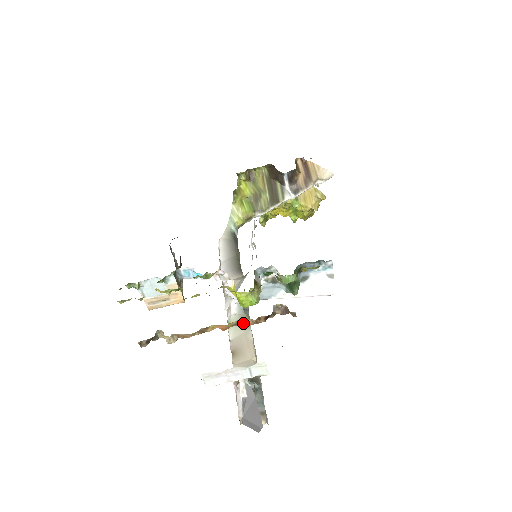
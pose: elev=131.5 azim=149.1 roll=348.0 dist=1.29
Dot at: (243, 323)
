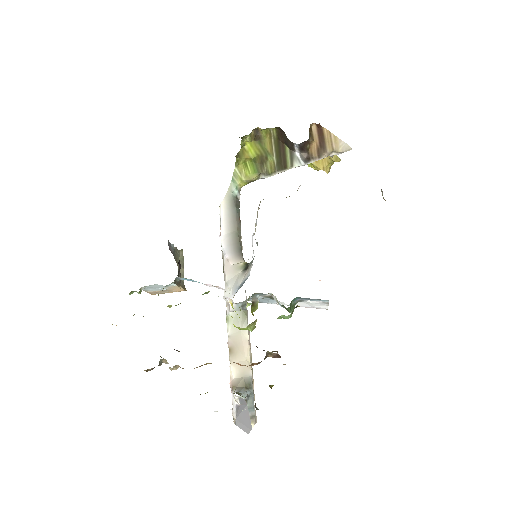
Dot at: (238, 364)
